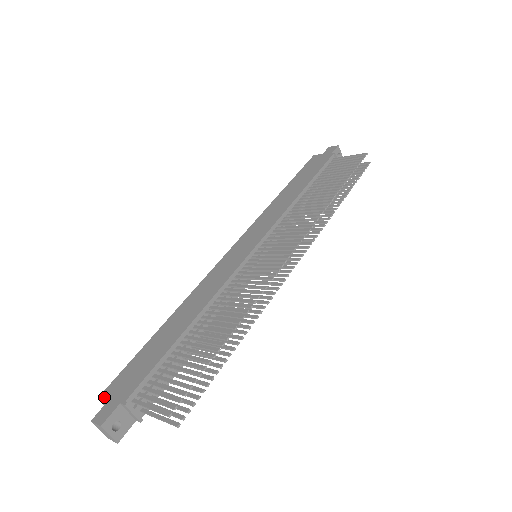
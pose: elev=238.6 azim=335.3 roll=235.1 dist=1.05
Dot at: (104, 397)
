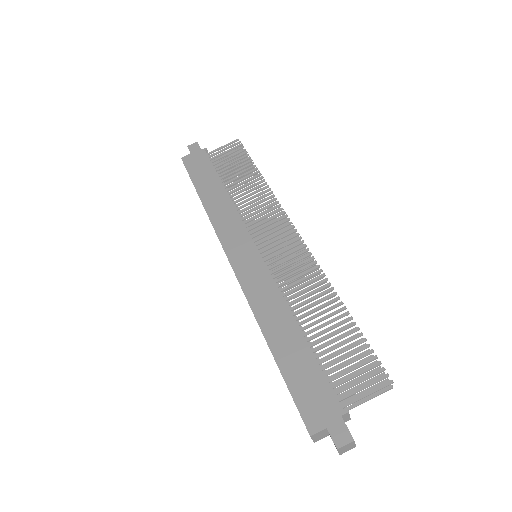
Dot at: (316, 429)
